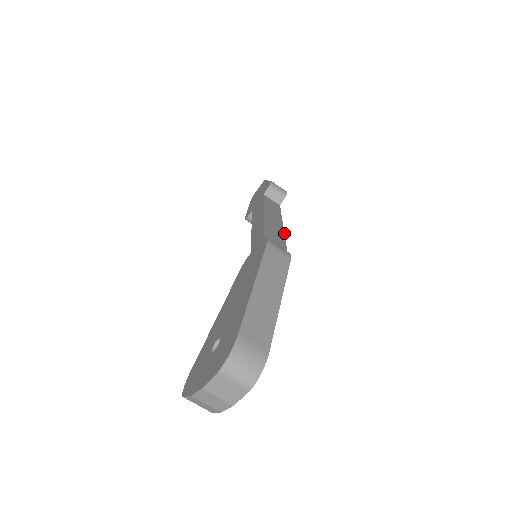
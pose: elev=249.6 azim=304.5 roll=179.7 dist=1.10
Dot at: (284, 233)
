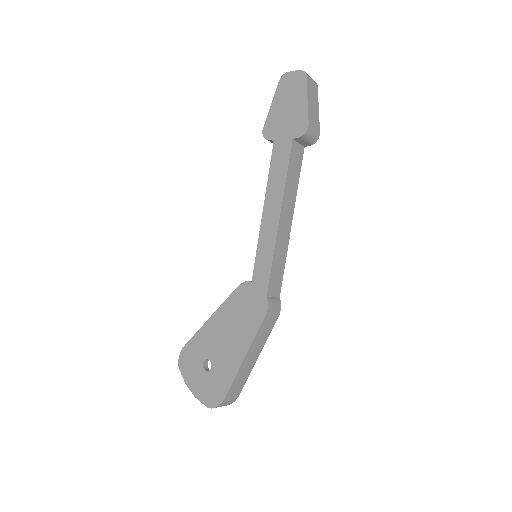
Dot at: occluded
